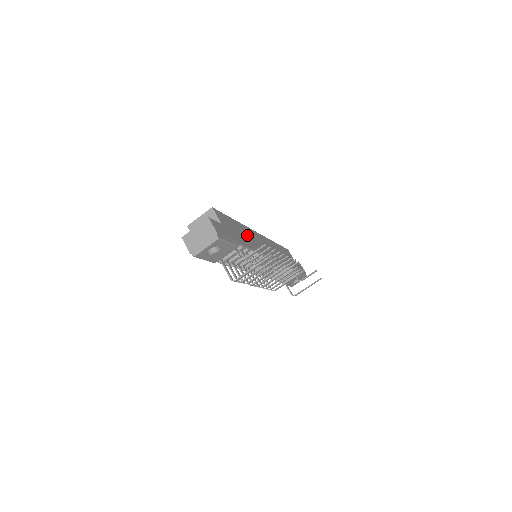
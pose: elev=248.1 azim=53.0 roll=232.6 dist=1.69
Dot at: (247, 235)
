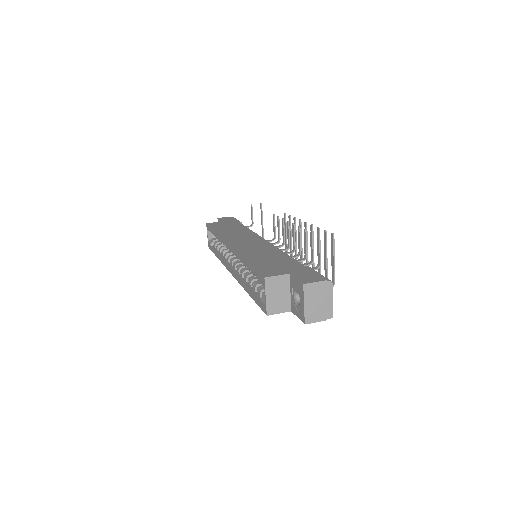
Dot at: (260, 254)
